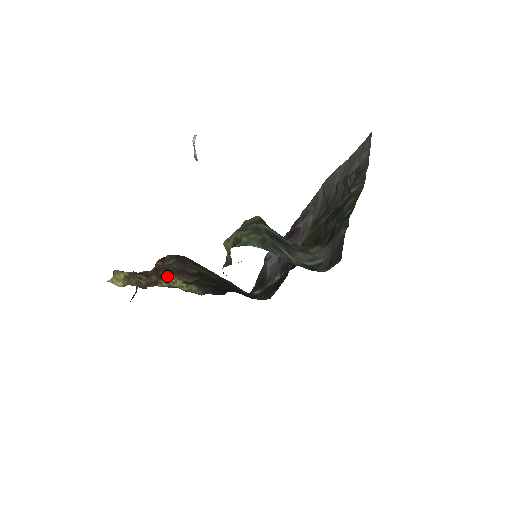
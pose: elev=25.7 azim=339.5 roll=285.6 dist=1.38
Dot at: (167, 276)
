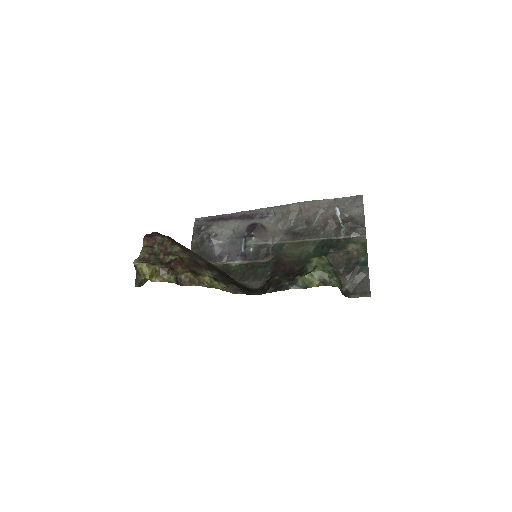
Dot at: (204, 275)
